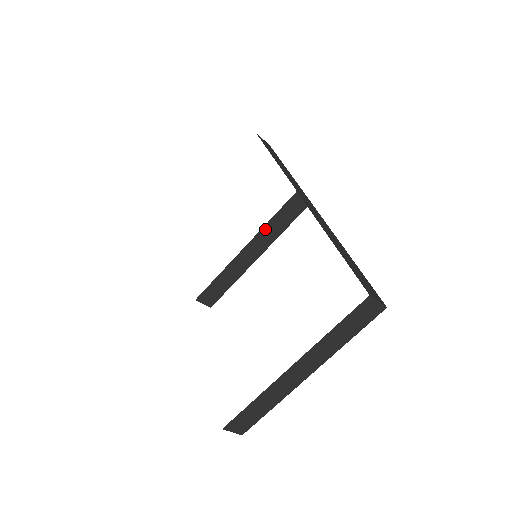
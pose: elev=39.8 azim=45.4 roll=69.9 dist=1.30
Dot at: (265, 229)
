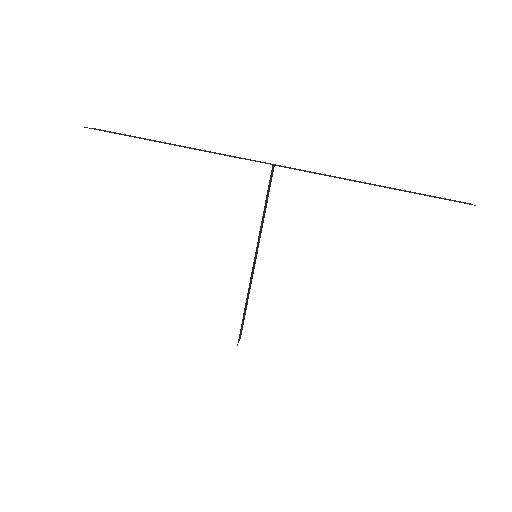
Dot at: (260, 226)
